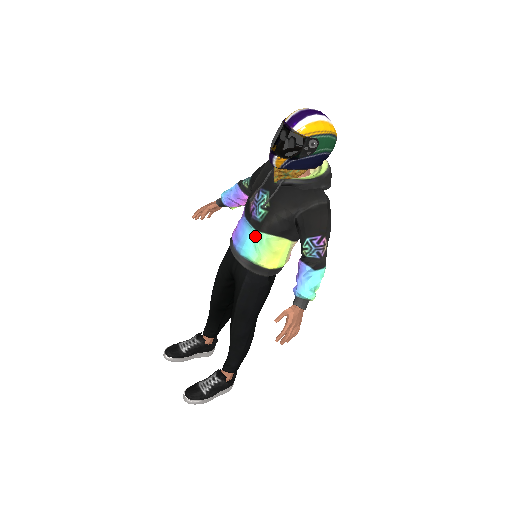
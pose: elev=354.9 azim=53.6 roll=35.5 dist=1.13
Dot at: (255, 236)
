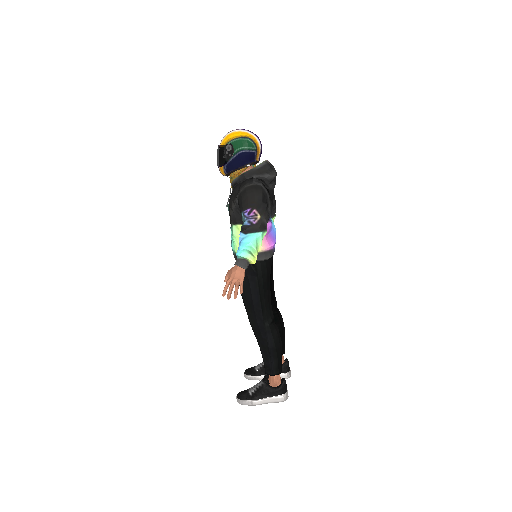
Dot at: (231, 231)
